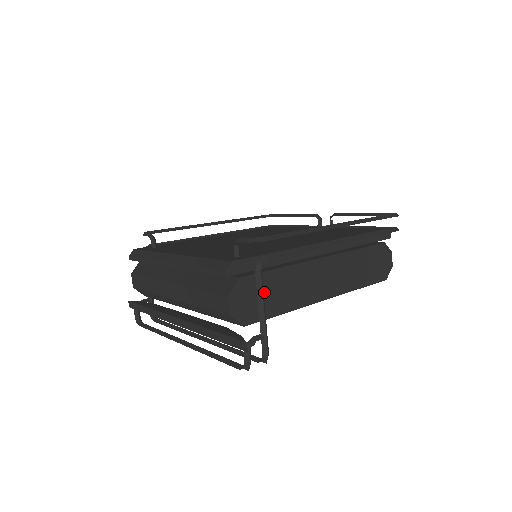
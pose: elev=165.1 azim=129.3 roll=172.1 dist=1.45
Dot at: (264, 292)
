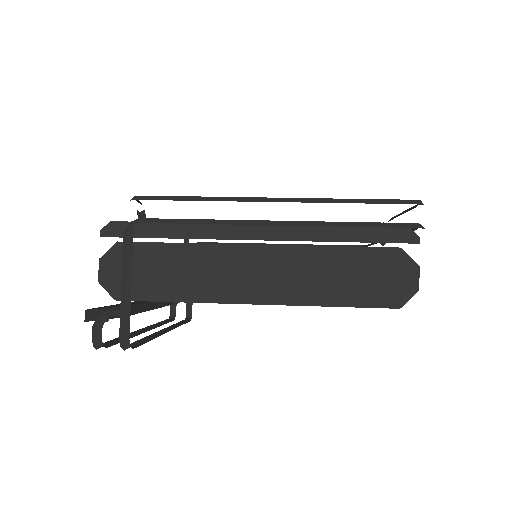
Dot at: (150, 267)
